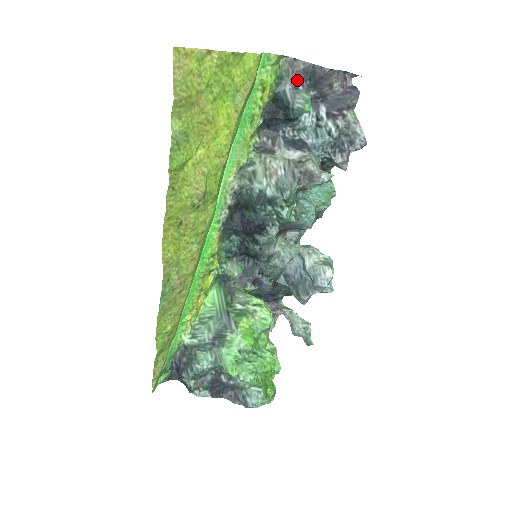
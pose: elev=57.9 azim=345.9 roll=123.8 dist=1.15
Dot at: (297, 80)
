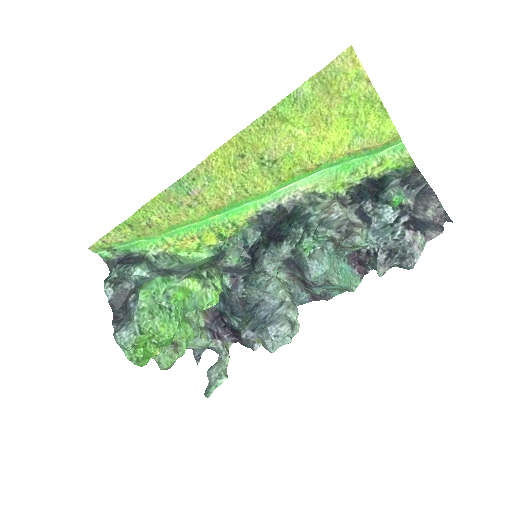
Dot at: (407, 183)
